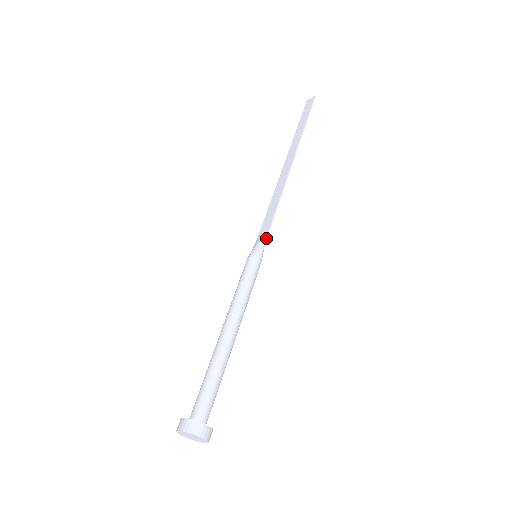
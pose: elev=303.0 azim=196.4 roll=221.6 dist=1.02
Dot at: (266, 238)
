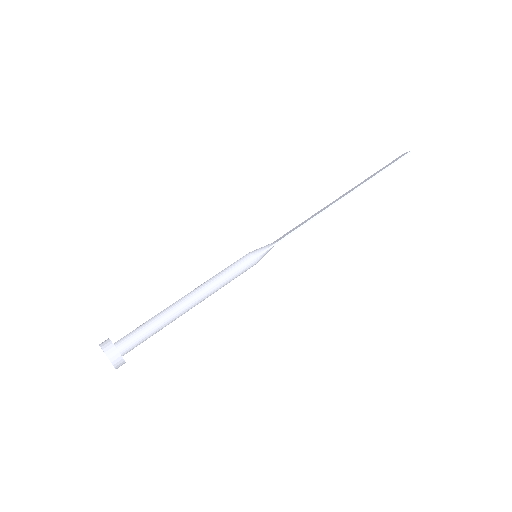
Dot at: (273, 245)
